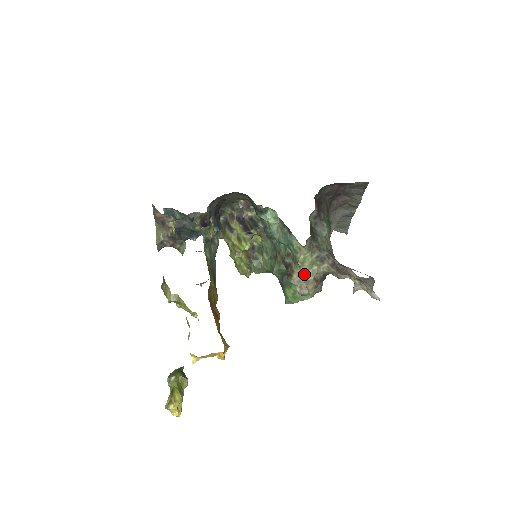
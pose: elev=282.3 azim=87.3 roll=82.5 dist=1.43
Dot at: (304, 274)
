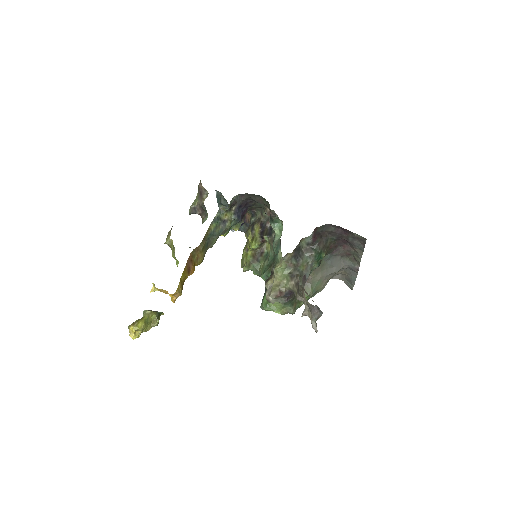
Dot at: (274, 282)
